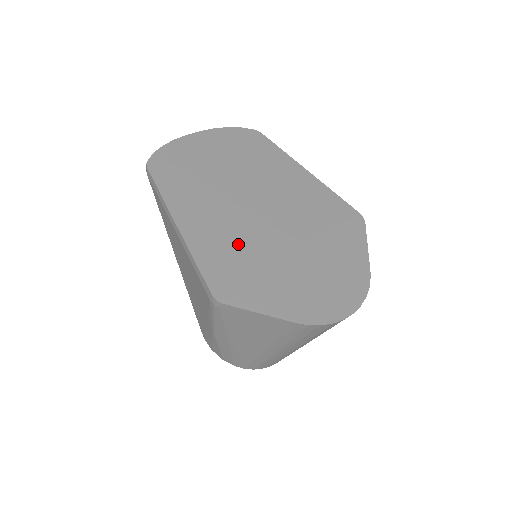
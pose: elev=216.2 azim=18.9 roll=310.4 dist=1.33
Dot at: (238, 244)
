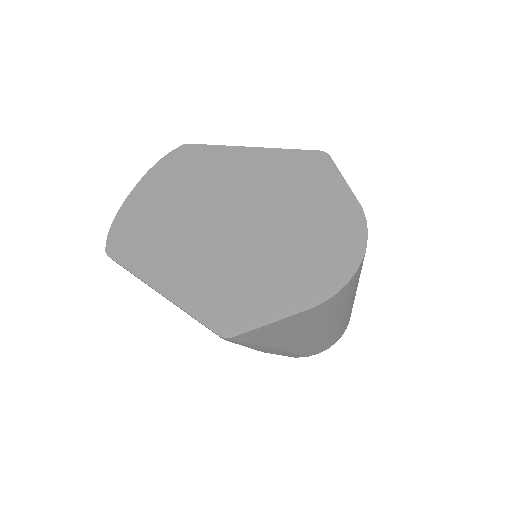
Dot at: (219, 270)
